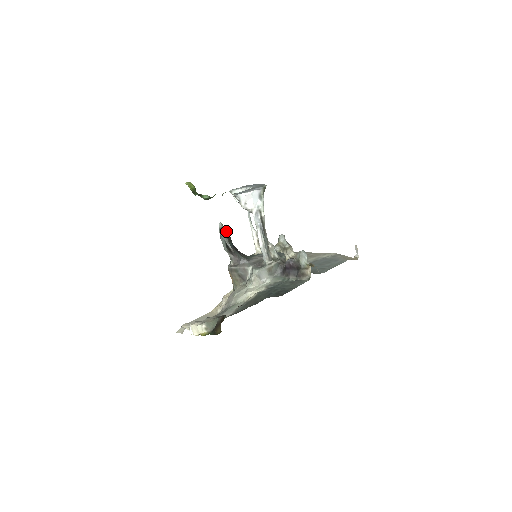
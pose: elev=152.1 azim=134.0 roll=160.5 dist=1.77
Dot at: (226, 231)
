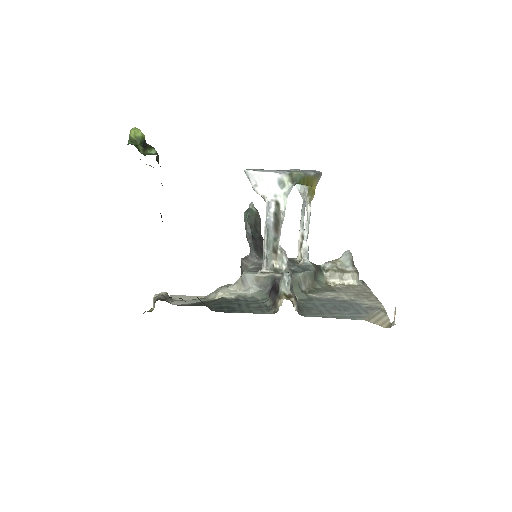
Dot at: (253, 214)
